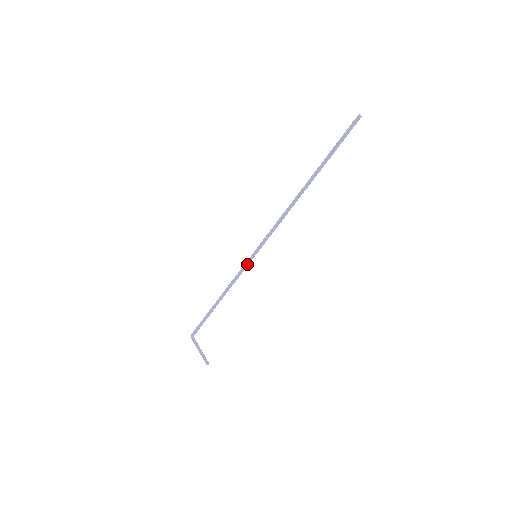
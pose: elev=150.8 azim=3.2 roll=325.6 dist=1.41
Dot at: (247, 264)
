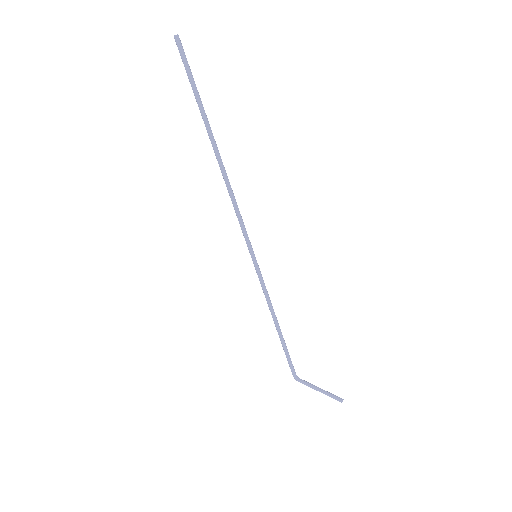
Dot at: (257, 271)
